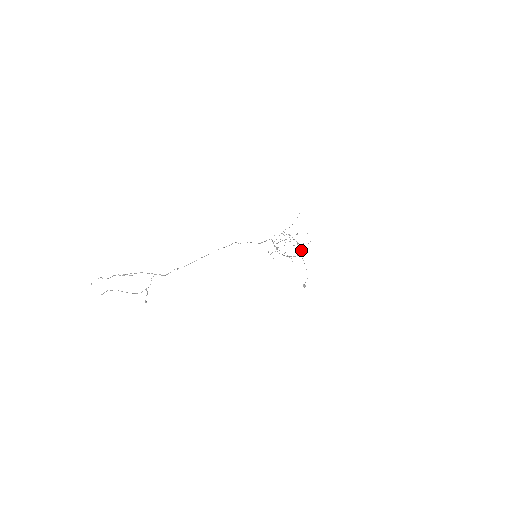
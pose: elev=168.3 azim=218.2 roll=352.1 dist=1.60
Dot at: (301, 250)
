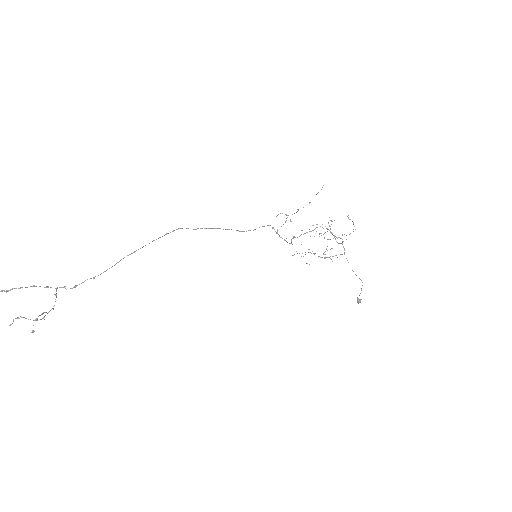
Dot at: occluded
